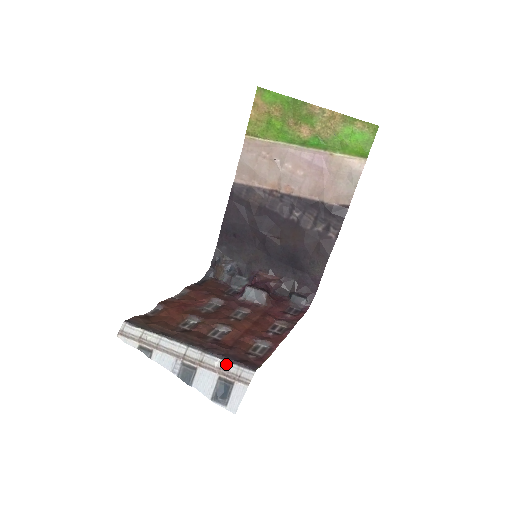
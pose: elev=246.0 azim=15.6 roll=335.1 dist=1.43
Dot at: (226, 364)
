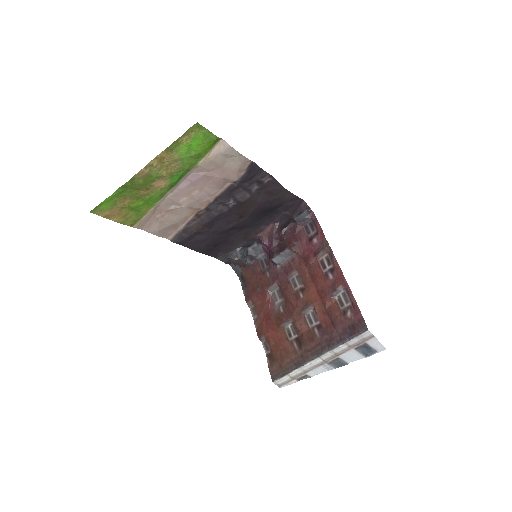
Dot at: (349, 343)
